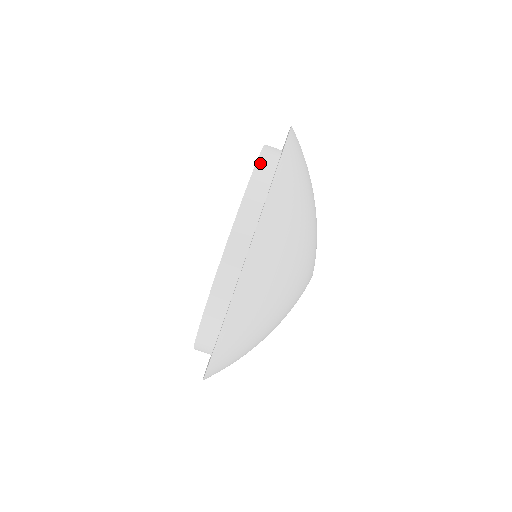
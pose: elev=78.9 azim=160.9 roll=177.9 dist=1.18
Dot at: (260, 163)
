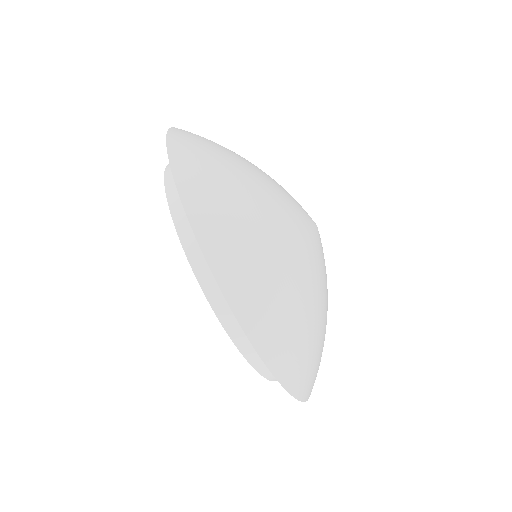
Dot at: (187, 246)
